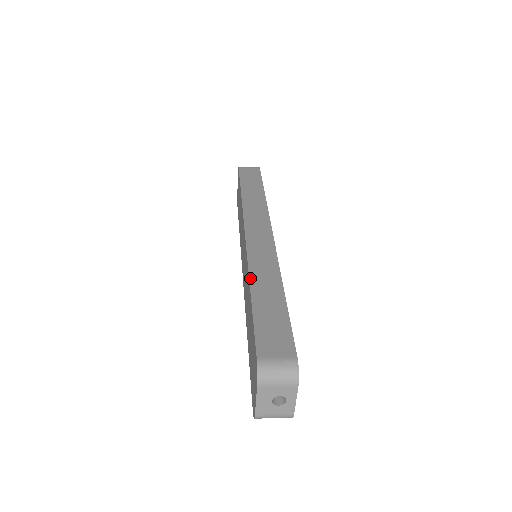
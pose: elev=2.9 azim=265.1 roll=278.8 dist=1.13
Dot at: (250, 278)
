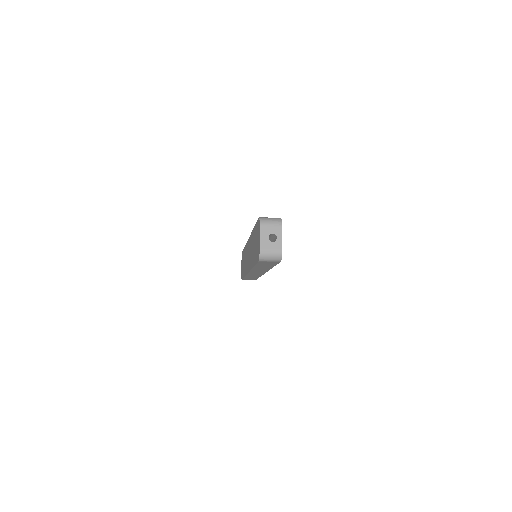
Dot at: occluded
